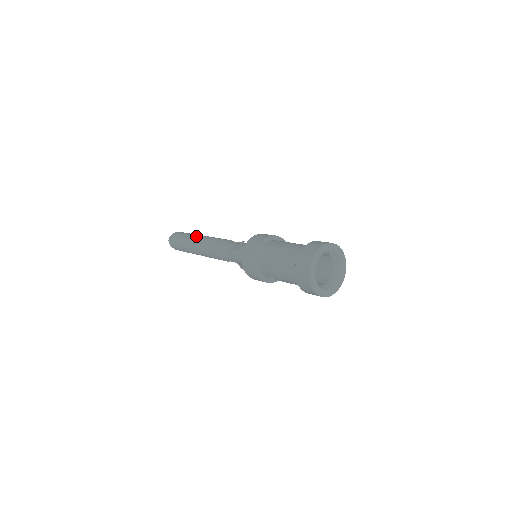
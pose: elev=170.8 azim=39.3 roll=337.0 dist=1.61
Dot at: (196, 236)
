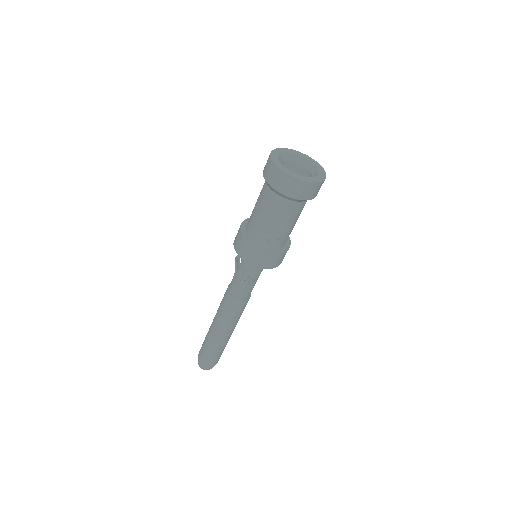
Dot at: occluded
